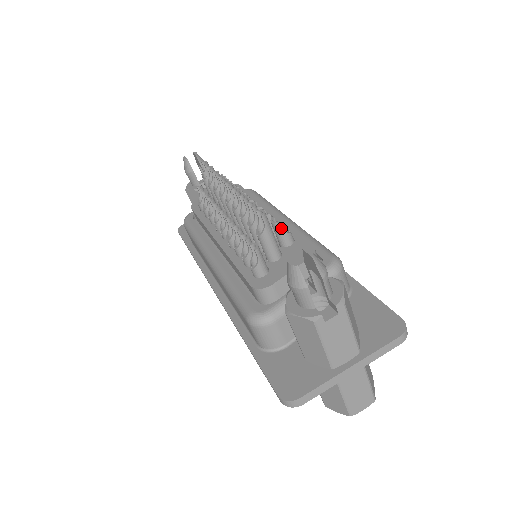
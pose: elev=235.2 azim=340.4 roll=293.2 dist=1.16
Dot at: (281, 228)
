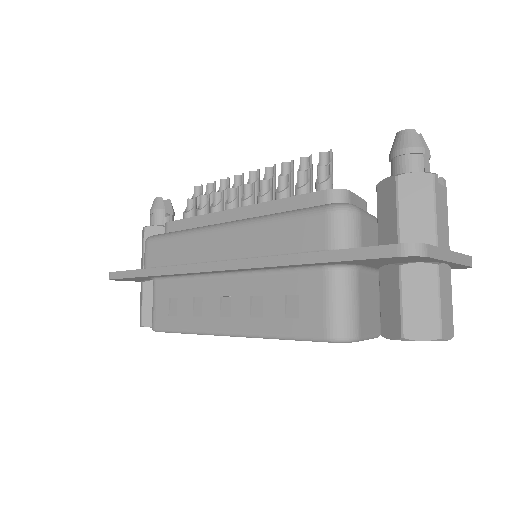
Dot at: occluded
